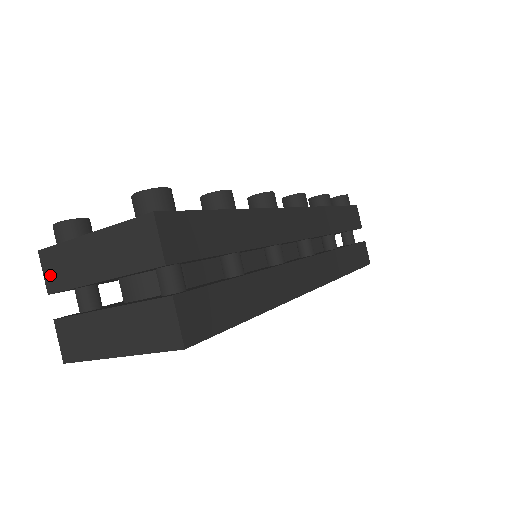
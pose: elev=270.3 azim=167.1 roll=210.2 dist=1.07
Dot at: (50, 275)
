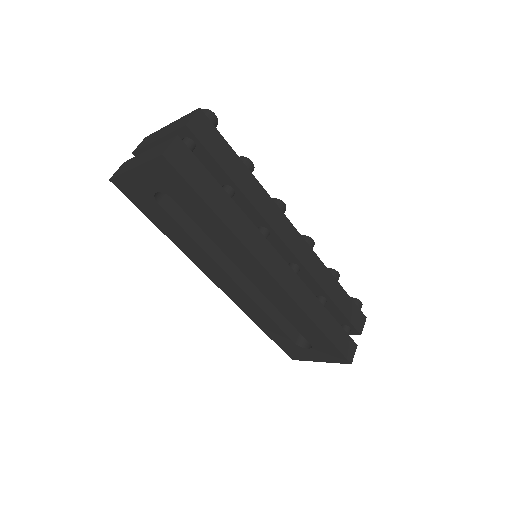
Dot at: (140, 145)
